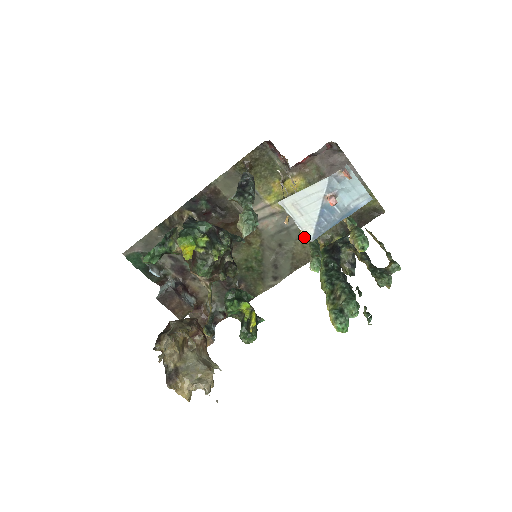
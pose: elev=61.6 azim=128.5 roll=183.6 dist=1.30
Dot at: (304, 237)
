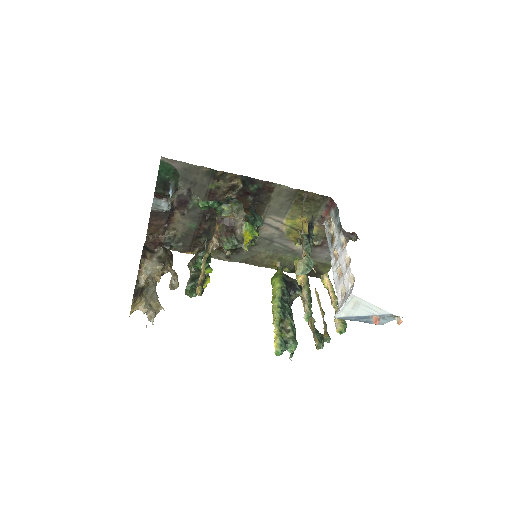
Dot at: (298, 277)
